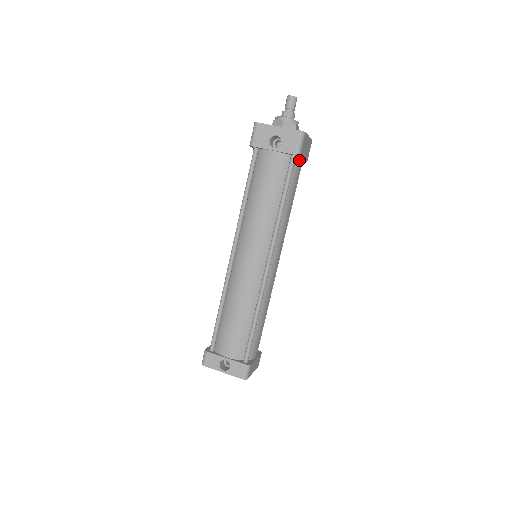
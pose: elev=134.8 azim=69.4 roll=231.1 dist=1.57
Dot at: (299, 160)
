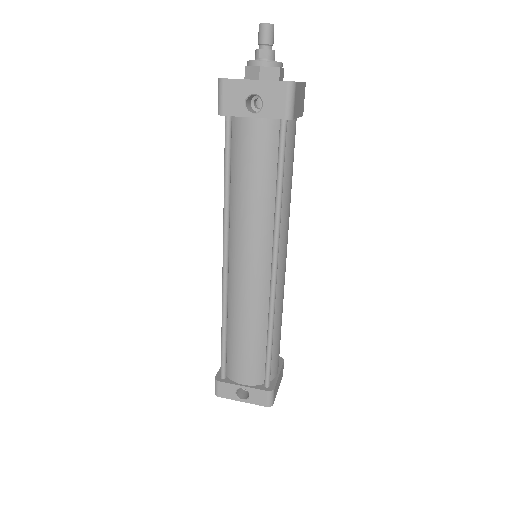
Dot at: (292, 121)
